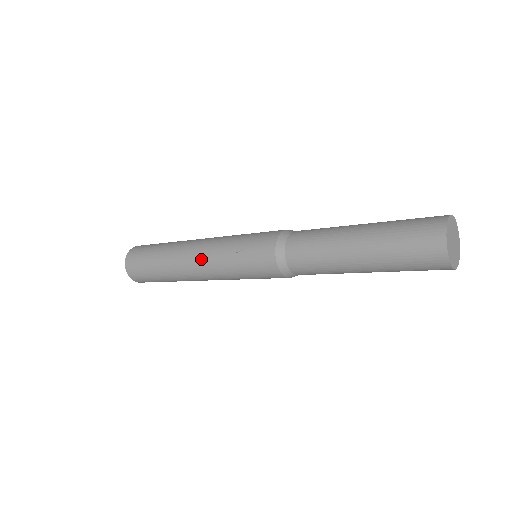
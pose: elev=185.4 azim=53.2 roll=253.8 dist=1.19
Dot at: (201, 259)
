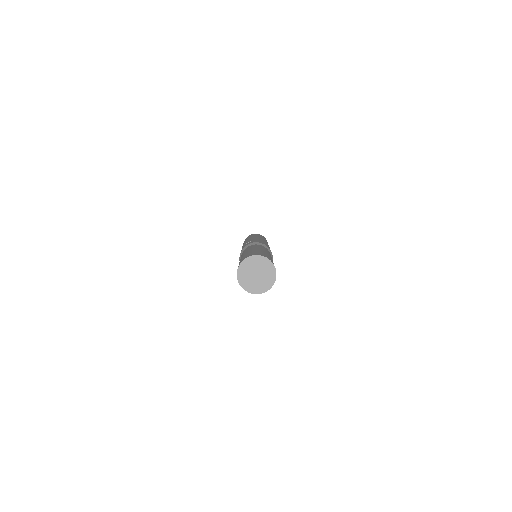
Dot at: occluded
